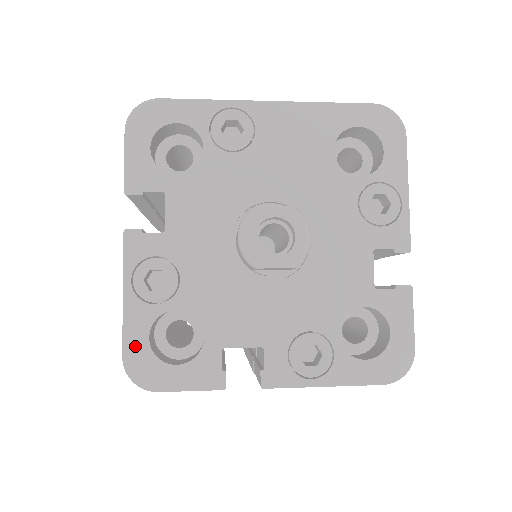
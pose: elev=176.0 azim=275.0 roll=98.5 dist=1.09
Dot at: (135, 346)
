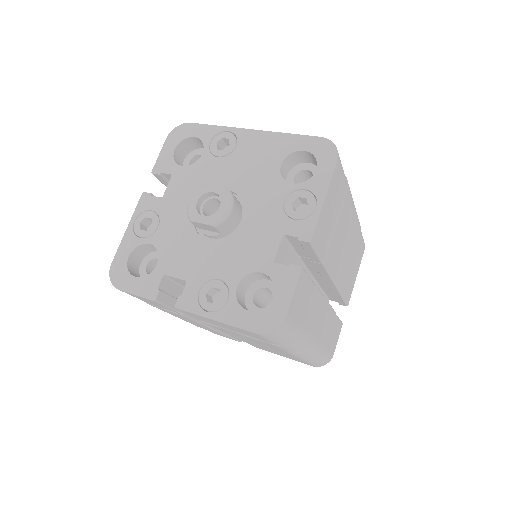
Dot at: (120, 259)
